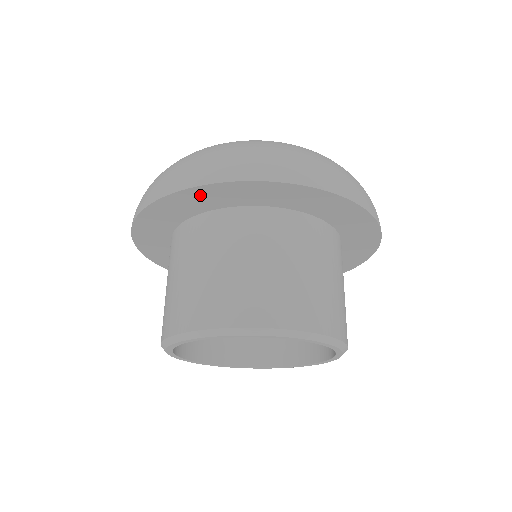
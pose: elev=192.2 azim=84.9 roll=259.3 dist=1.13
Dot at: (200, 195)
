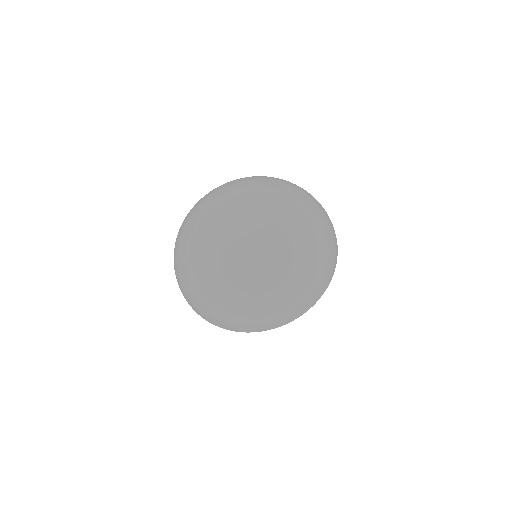
Dot at: occluded
